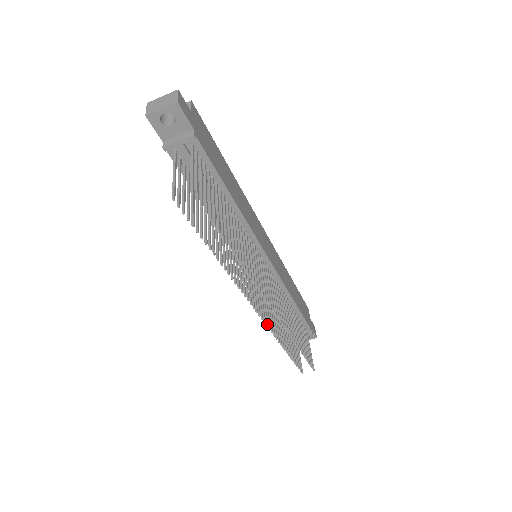
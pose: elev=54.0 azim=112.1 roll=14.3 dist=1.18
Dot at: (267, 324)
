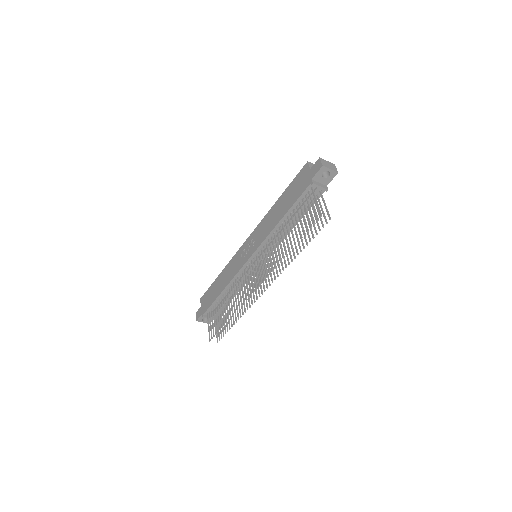
Dot at: (247, 299)
